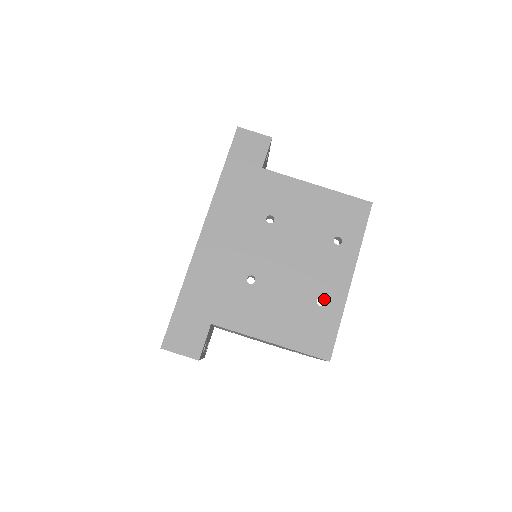
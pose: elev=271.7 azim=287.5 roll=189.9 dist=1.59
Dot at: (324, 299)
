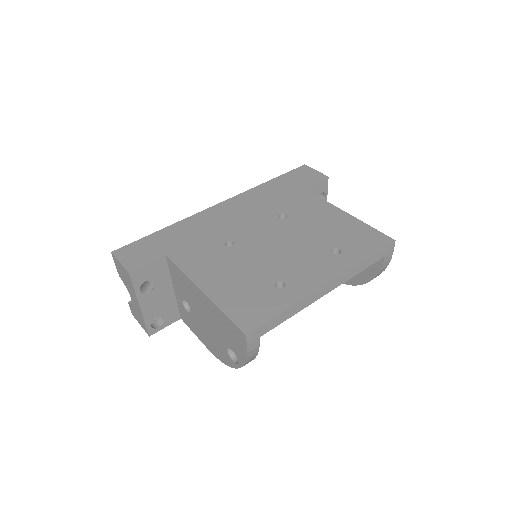
Dot at: (285, 284)
